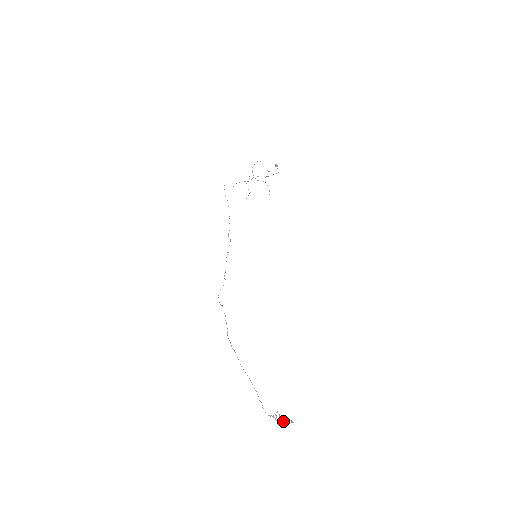
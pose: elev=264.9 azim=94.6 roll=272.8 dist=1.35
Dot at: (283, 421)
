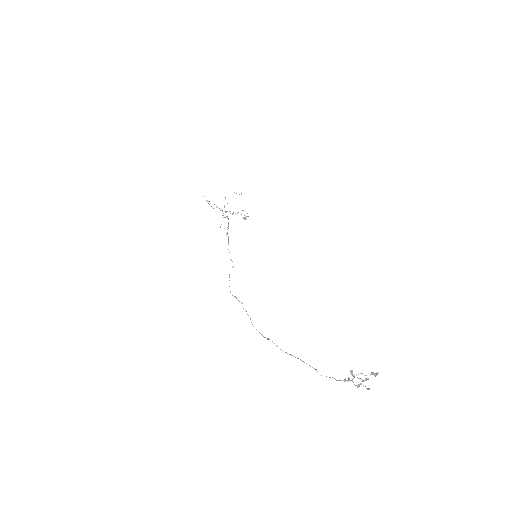
Dot at: (364, 380)
